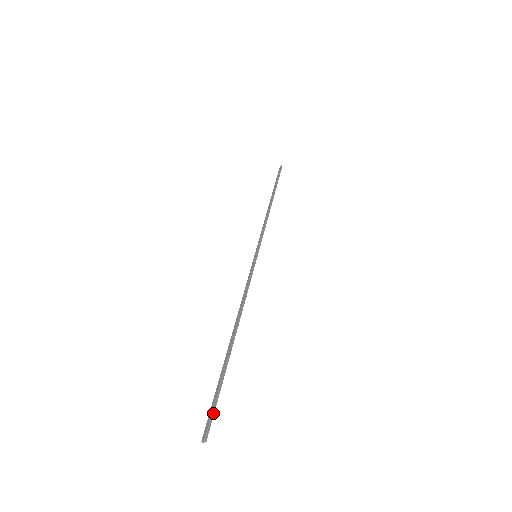
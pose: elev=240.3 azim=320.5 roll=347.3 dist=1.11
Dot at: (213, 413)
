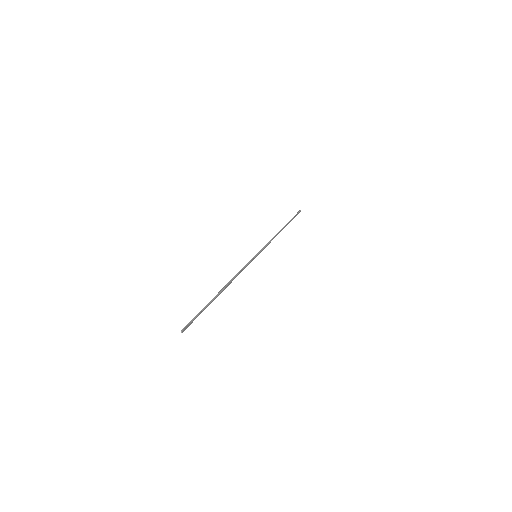
Dot at: (192, 321)
